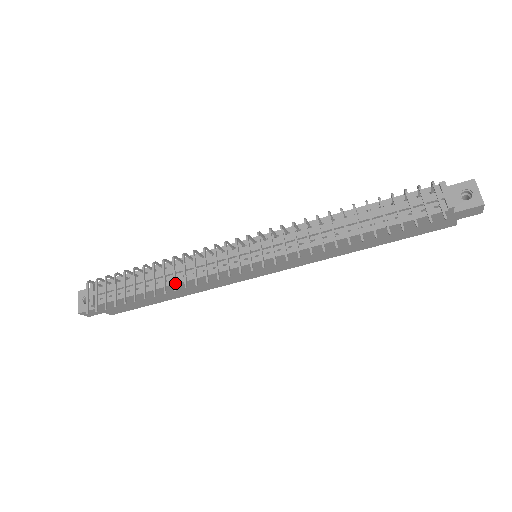
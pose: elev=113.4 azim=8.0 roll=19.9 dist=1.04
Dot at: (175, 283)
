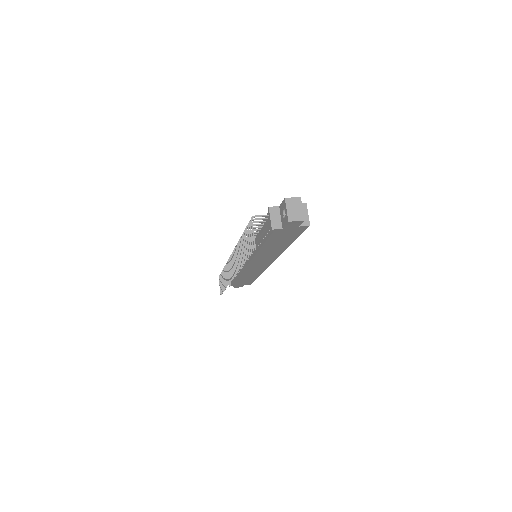
Dot at: (227, 281)
